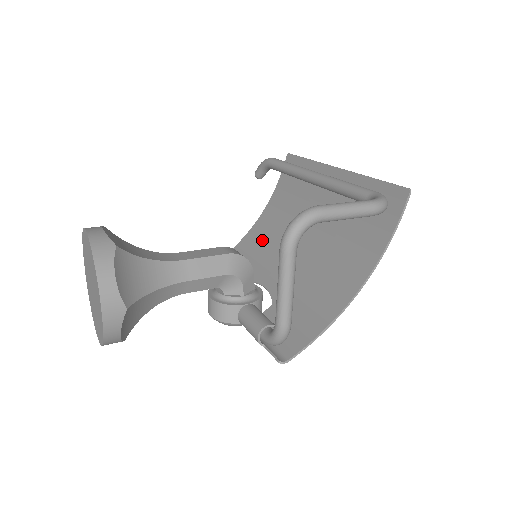
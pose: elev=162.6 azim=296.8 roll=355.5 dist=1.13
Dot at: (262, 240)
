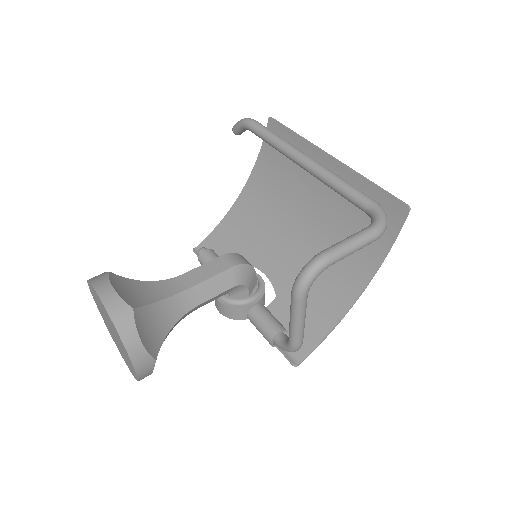
Dot at: (253, 215)
